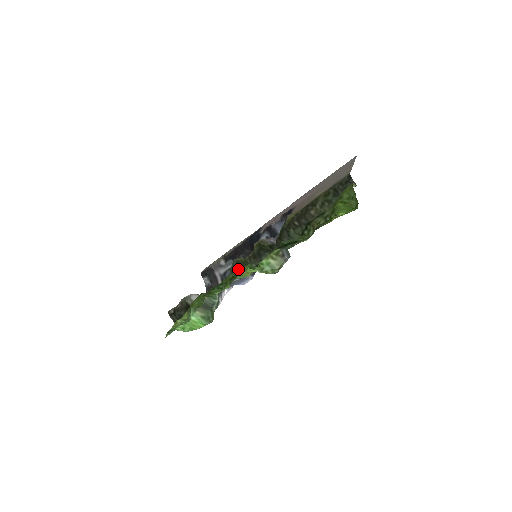
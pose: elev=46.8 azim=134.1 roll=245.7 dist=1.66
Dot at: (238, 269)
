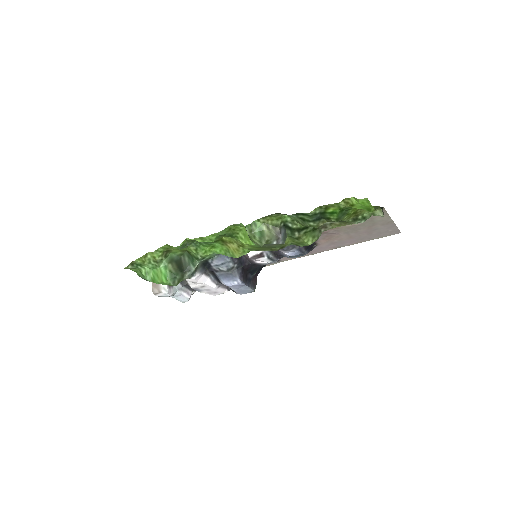
Dot at: occluded
